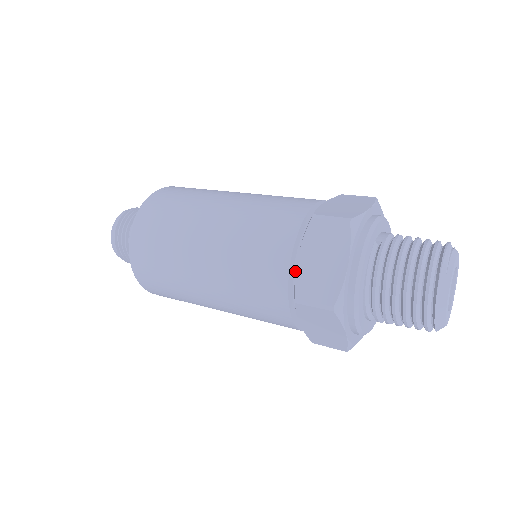
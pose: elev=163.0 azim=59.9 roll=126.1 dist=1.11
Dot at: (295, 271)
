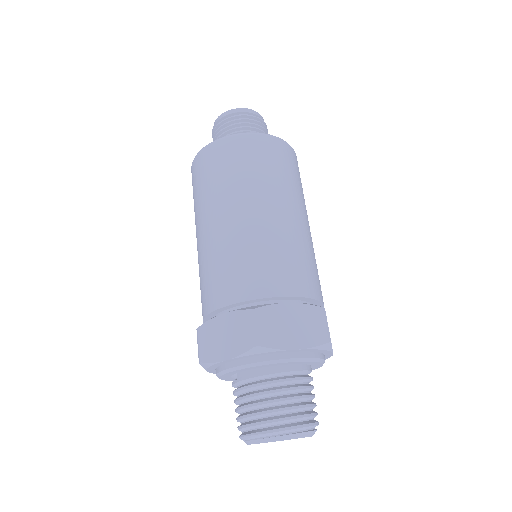
Dot at: occluded
